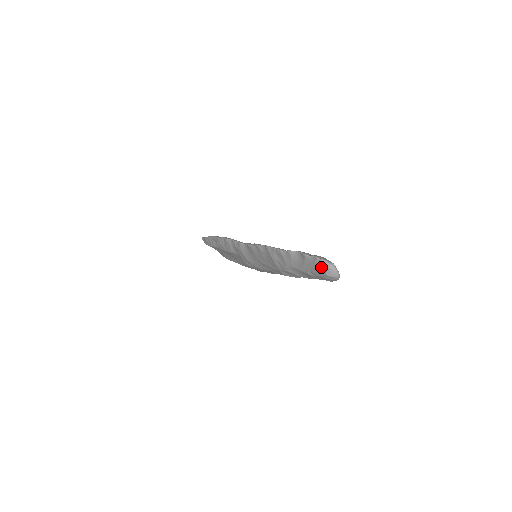
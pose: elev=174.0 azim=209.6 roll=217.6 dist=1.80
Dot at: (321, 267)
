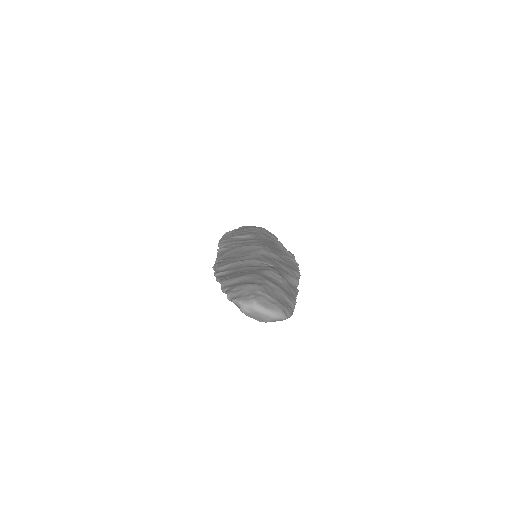
Dot at: occluded
